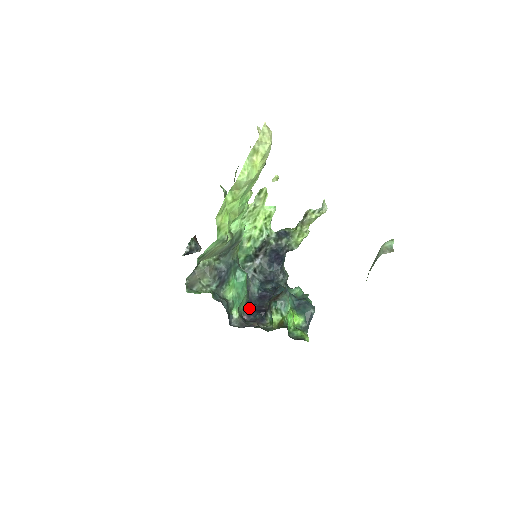
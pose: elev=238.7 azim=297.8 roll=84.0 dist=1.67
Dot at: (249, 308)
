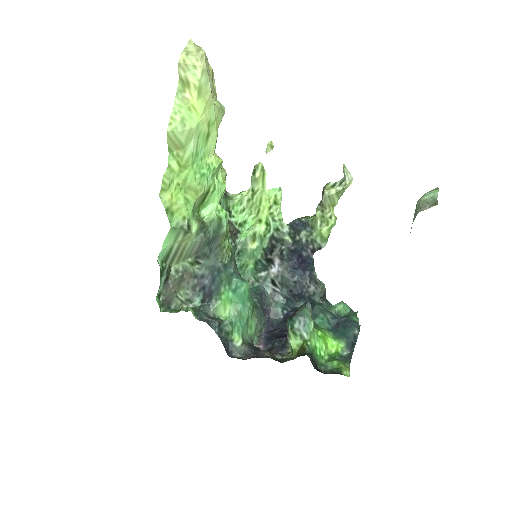
Dot at: (268, 334)
